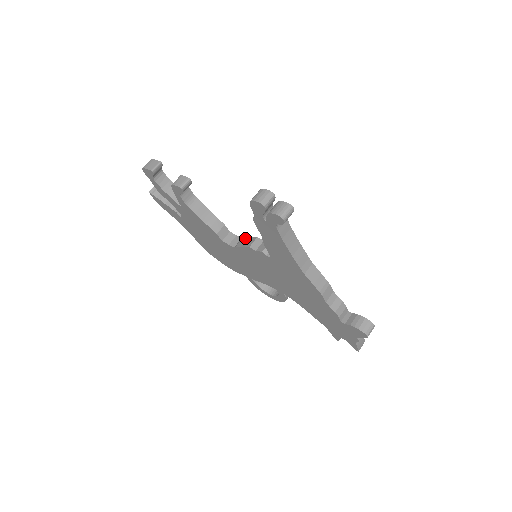
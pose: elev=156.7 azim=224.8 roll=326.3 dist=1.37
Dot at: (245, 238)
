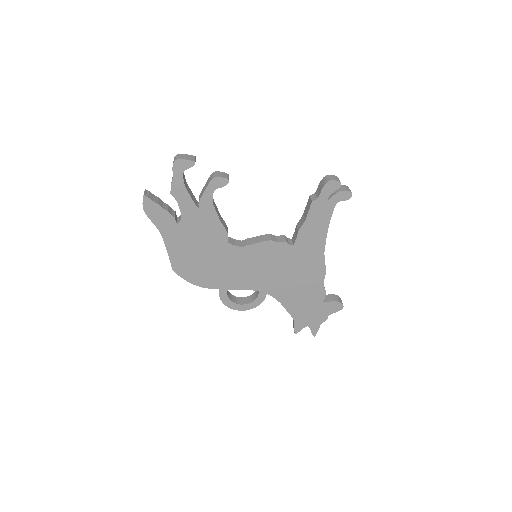
Dot at: (251, 238)
